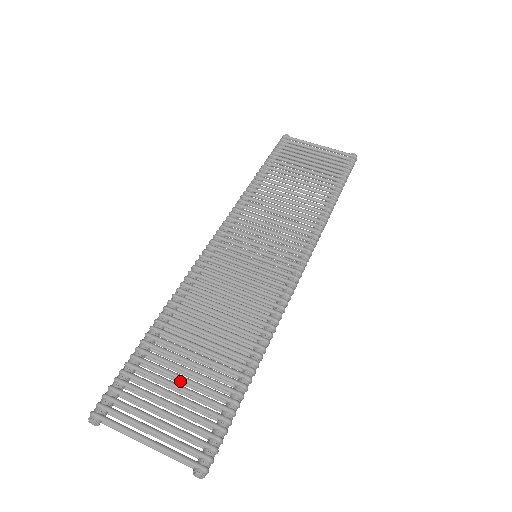
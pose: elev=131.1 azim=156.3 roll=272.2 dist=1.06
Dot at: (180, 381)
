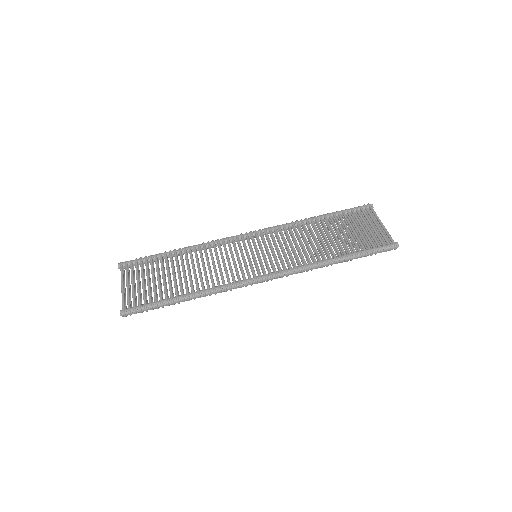
Dot at: occluded
